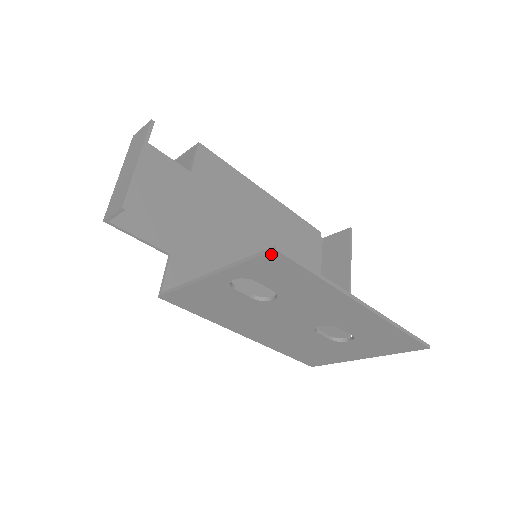
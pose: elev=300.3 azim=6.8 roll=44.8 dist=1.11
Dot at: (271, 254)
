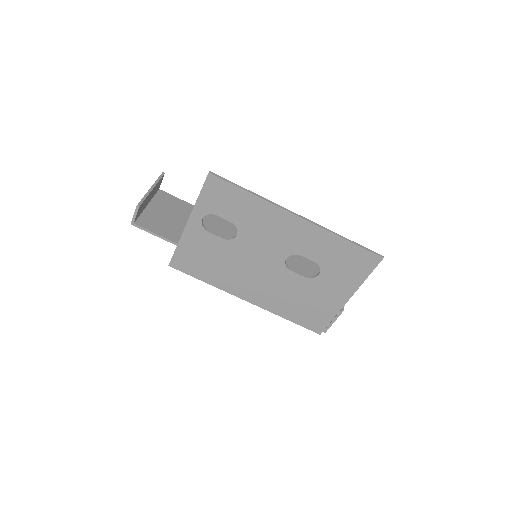
Dot at: (209, 179)
